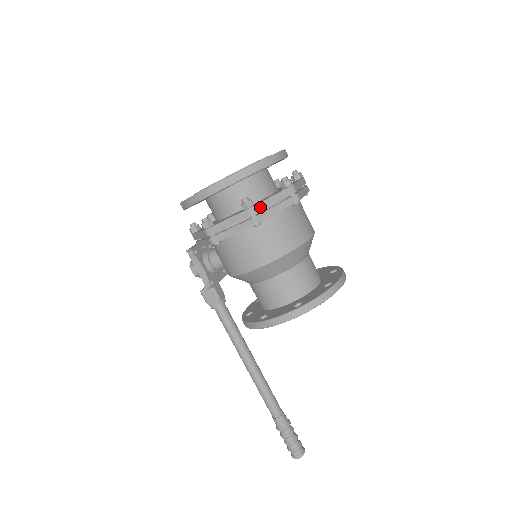
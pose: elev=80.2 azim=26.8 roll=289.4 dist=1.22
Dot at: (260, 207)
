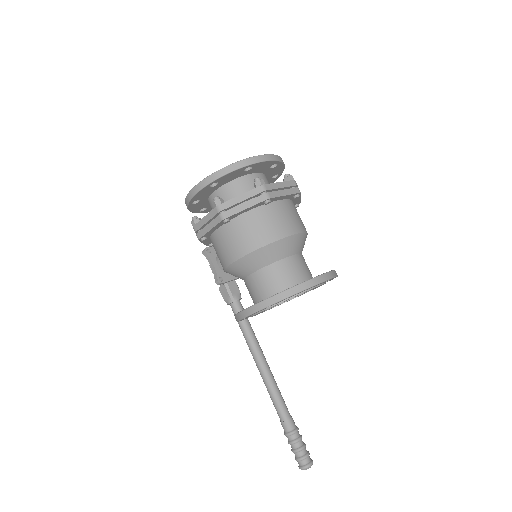
Dot at: (227, 205)
